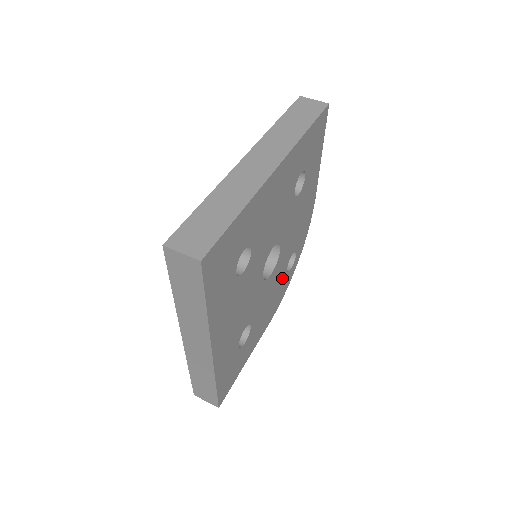
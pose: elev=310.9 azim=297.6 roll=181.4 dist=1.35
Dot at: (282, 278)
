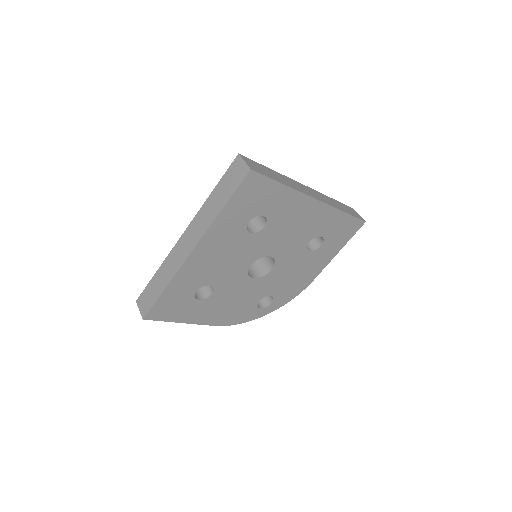
Dot at: (252, 302)
